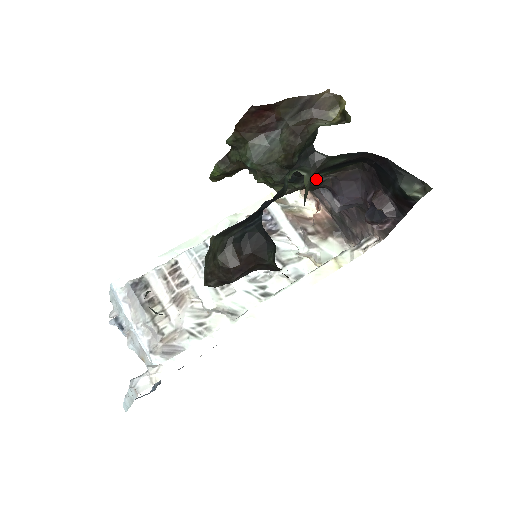
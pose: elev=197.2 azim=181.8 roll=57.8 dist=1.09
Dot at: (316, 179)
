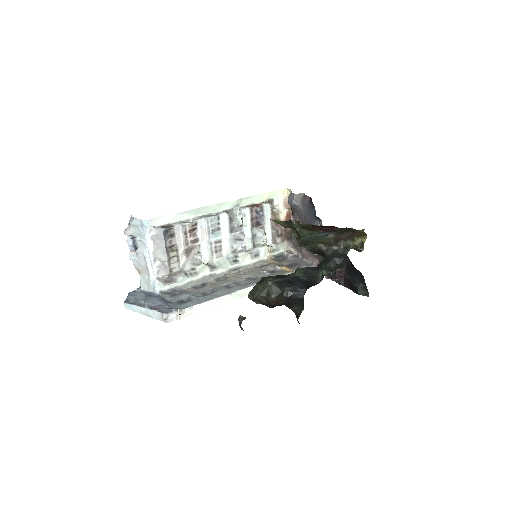
Dot at: occluded
